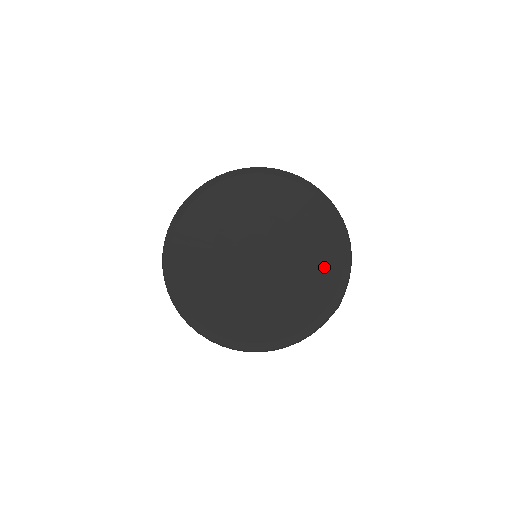
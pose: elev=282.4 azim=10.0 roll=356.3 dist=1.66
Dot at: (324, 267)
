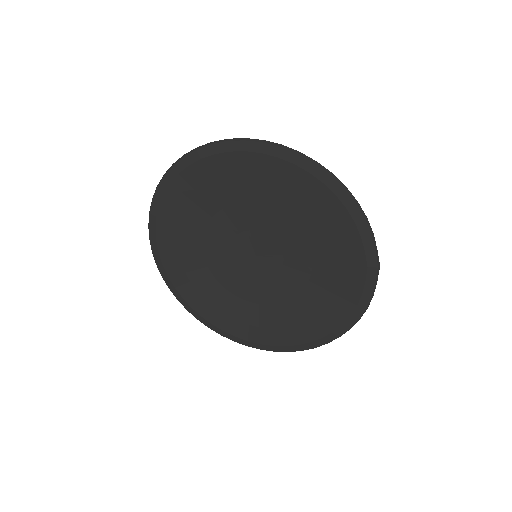
Dot at: (333, 234)
